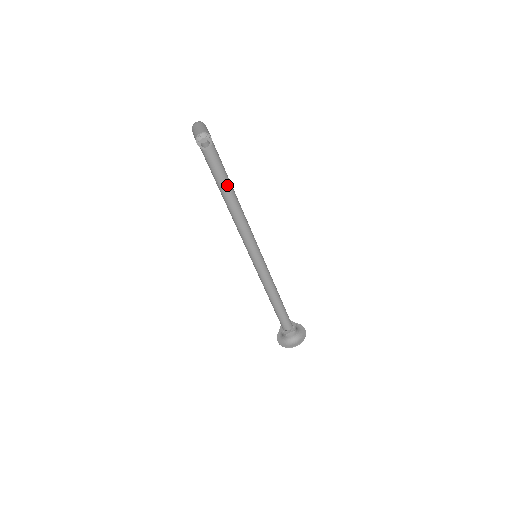
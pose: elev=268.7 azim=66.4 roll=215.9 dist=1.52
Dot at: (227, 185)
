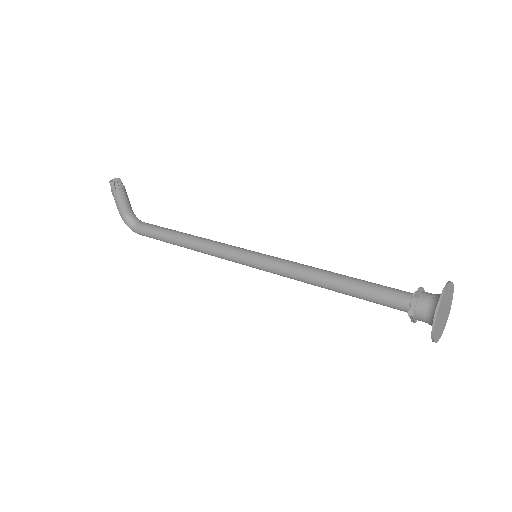
Dot at: (175, 231)
